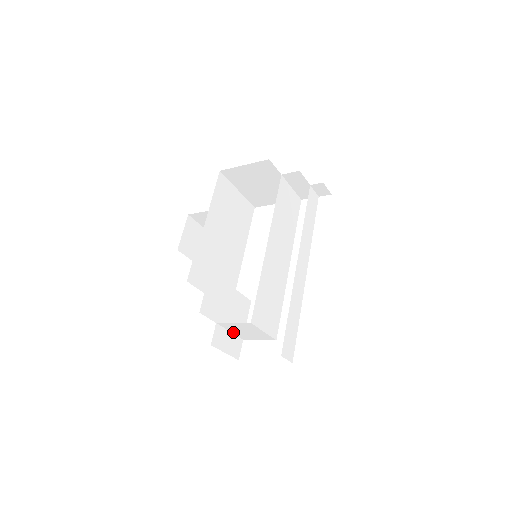
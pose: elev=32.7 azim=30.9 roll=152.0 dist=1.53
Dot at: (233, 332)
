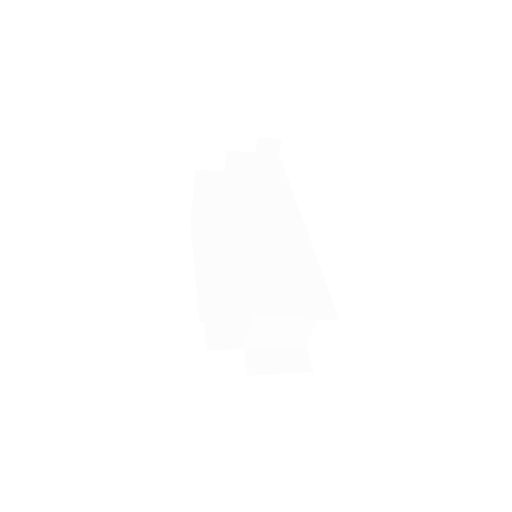
Dot at: (278, 346)
